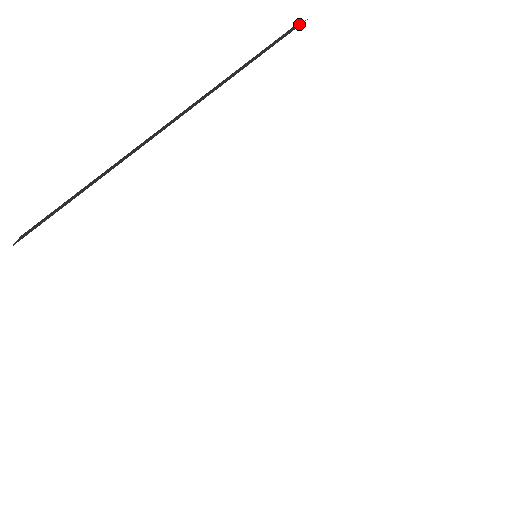
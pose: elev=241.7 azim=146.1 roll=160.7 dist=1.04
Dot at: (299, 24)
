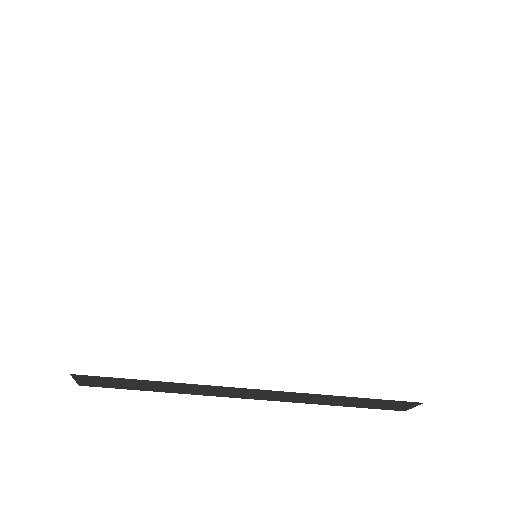
Dot at: occluded
